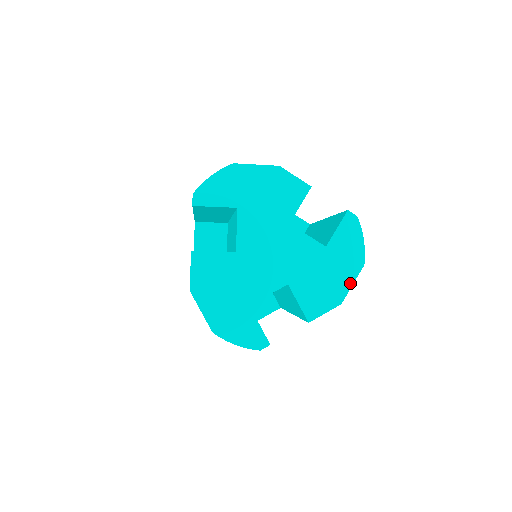
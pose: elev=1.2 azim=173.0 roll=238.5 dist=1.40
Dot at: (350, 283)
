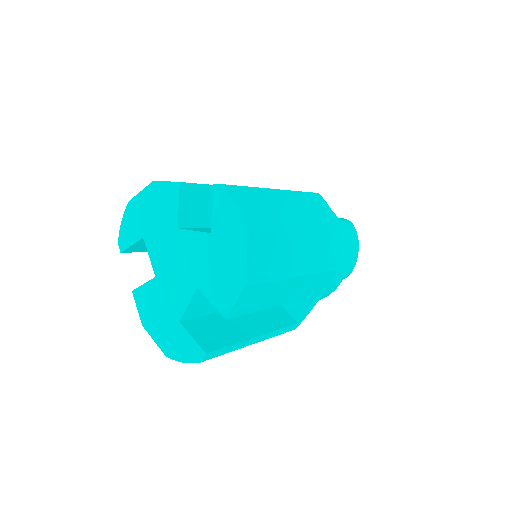
Dot at: (244, 260)
